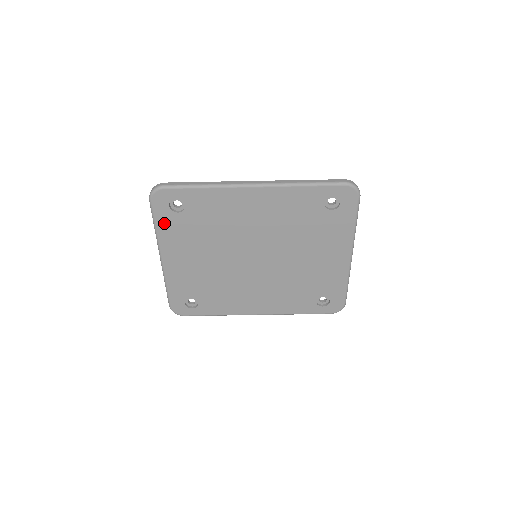
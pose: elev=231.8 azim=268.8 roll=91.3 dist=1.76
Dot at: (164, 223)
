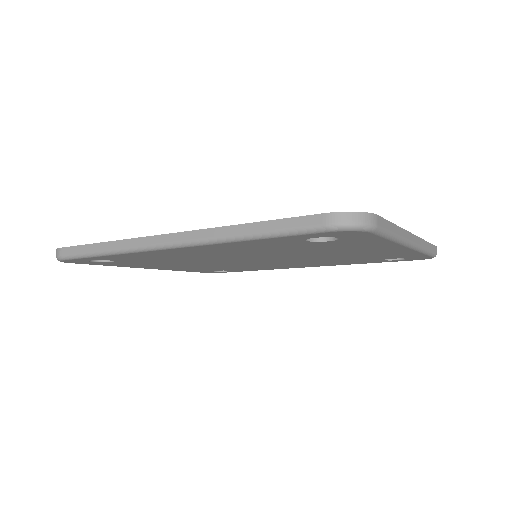
Dot at: (109, 264)
